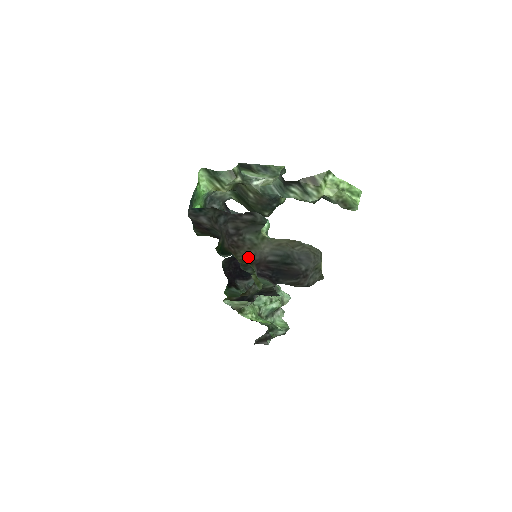
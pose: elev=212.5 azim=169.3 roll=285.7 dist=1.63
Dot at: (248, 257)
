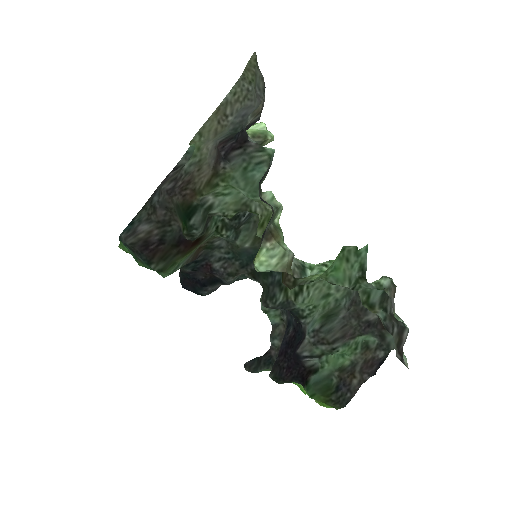
Dot at: (207, 175)
